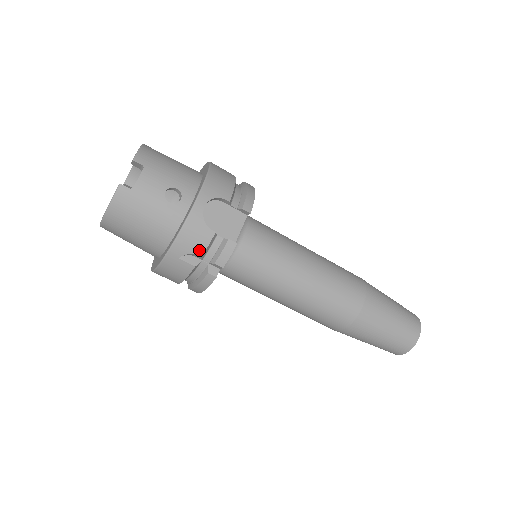
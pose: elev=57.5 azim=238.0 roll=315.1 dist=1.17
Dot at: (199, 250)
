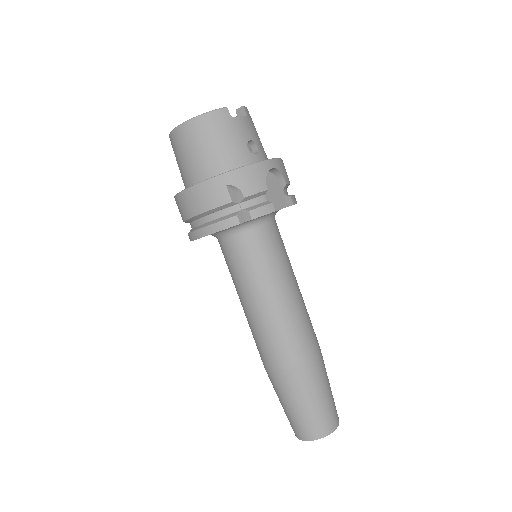
Dot at: (247, 191)
